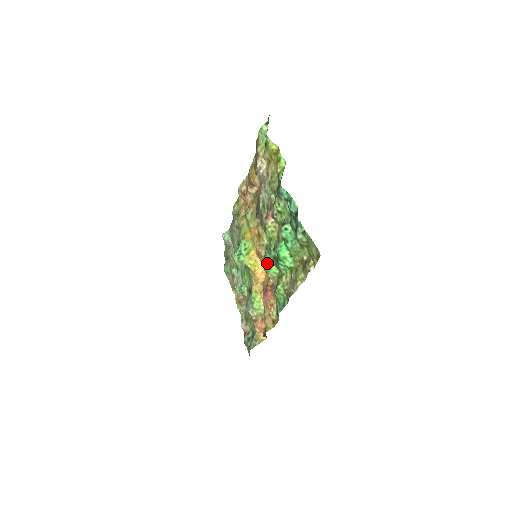
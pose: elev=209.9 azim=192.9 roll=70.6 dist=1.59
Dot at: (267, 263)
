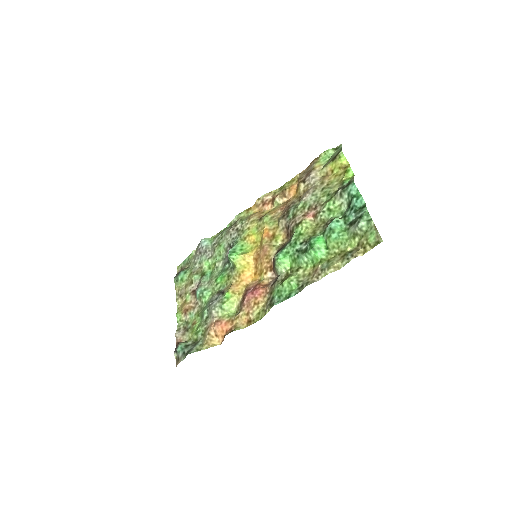
Dot at: (283, 256)
